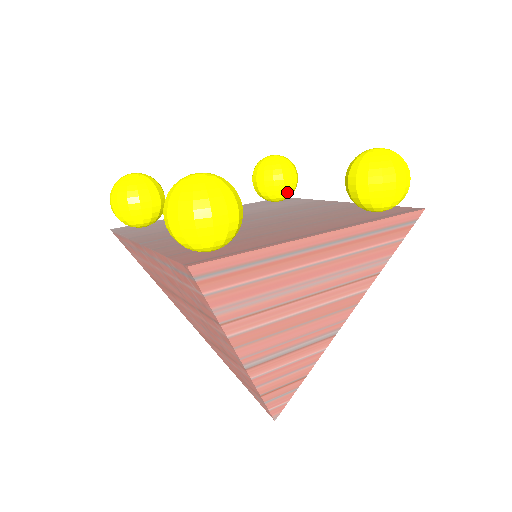
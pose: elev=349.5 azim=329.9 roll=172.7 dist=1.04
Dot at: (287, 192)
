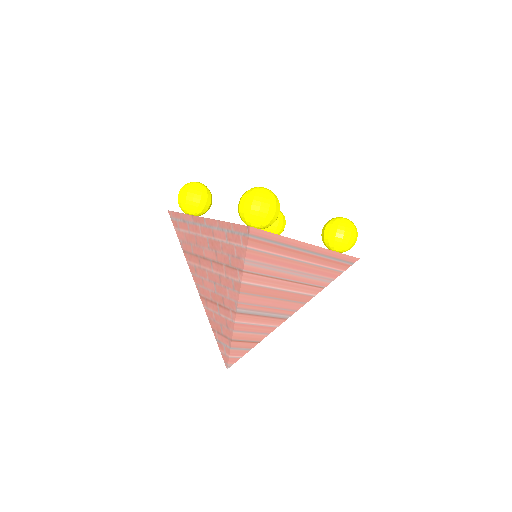
Dot at: (277, 233)
